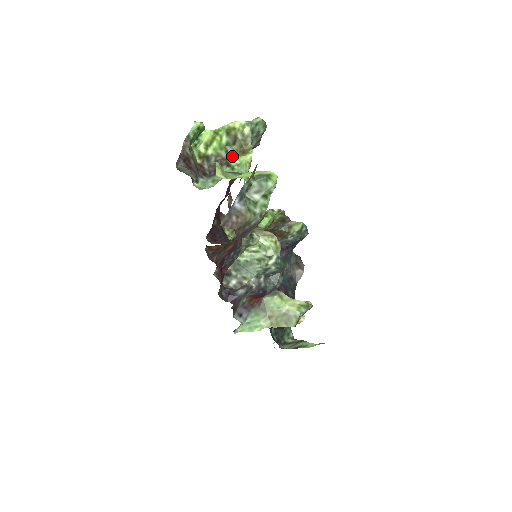
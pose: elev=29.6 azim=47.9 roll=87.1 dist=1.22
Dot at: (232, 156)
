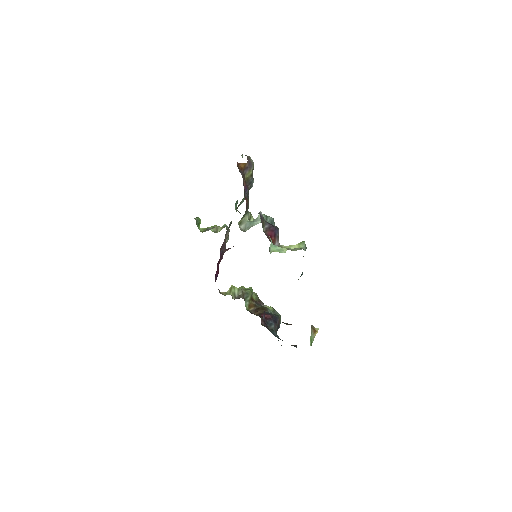
Dot at: occluded
